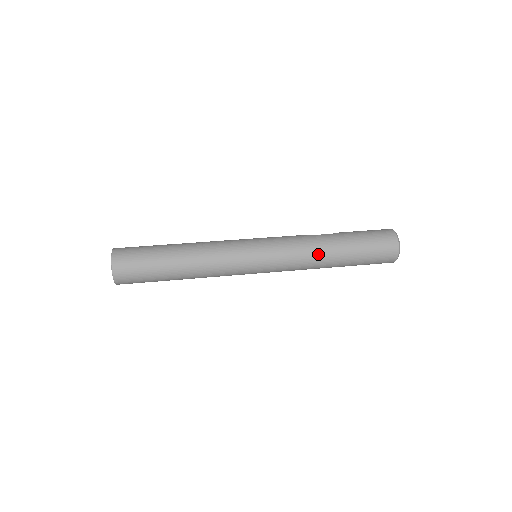
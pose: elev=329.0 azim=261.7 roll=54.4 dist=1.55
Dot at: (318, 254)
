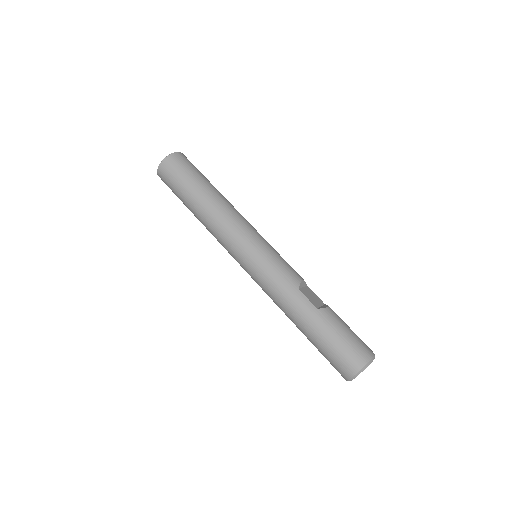
Dot at: (285, 309)
